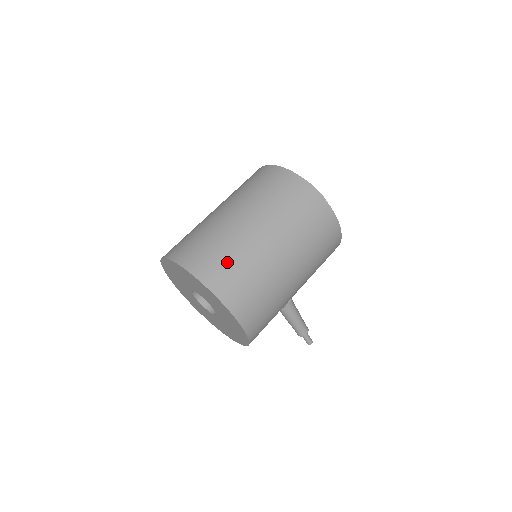
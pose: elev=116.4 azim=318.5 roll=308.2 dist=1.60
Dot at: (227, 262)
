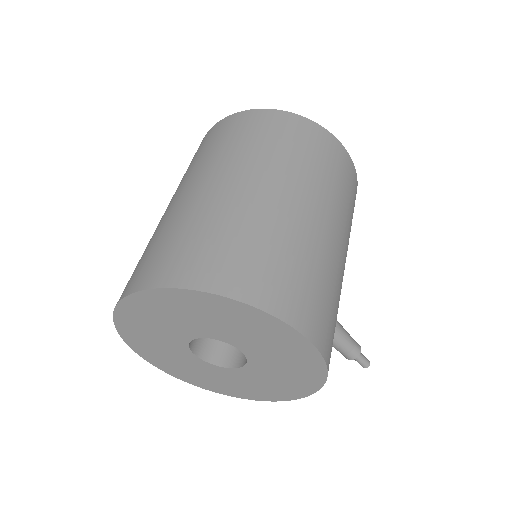
Dot at: (241, 247)
